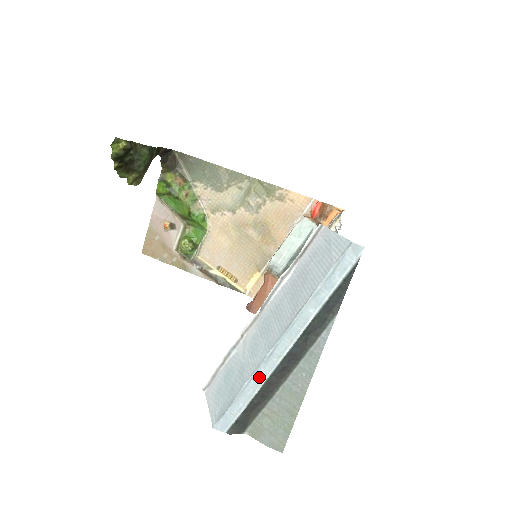
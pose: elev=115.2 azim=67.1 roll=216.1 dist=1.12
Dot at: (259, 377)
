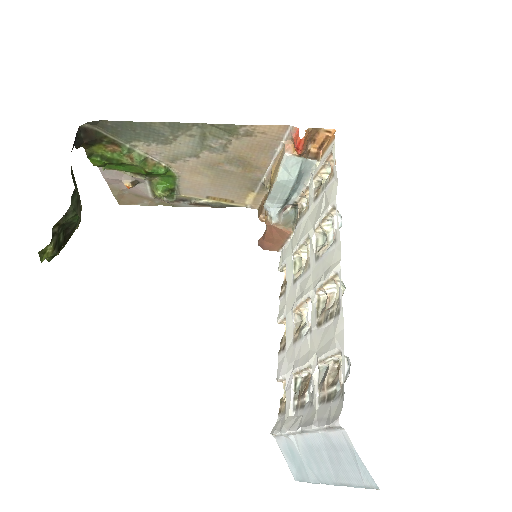
Dot at: occluded
